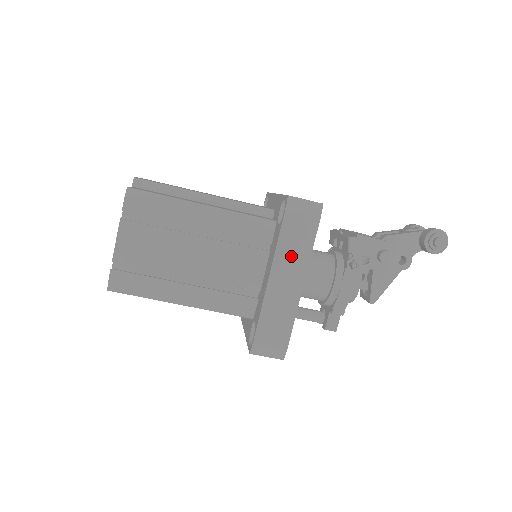
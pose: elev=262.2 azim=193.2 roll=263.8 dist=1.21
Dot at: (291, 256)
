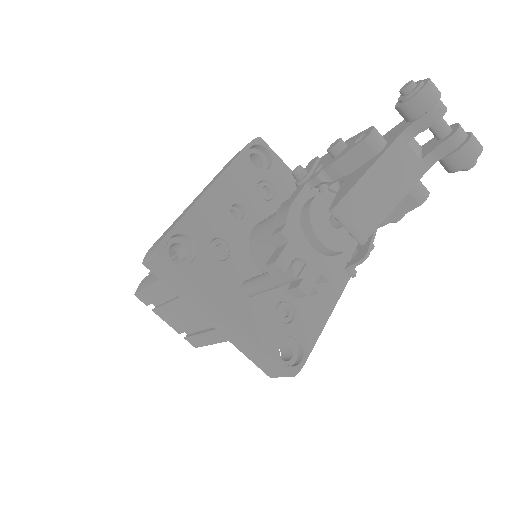
Dot at: occluded
